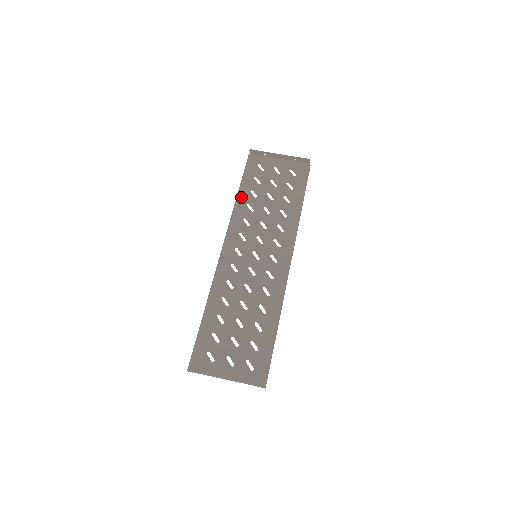
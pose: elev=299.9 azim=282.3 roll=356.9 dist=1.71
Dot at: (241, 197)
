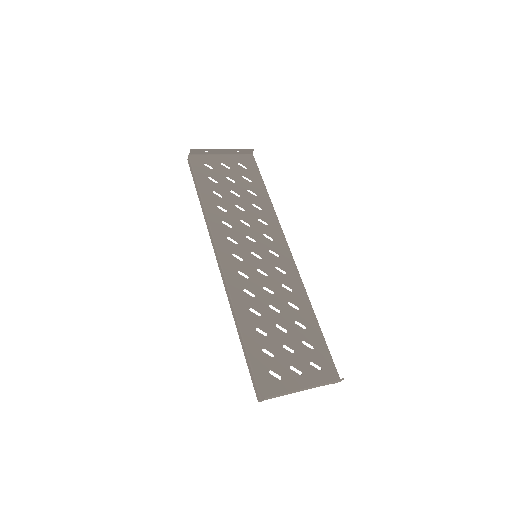
Dot at: (207, 200)
